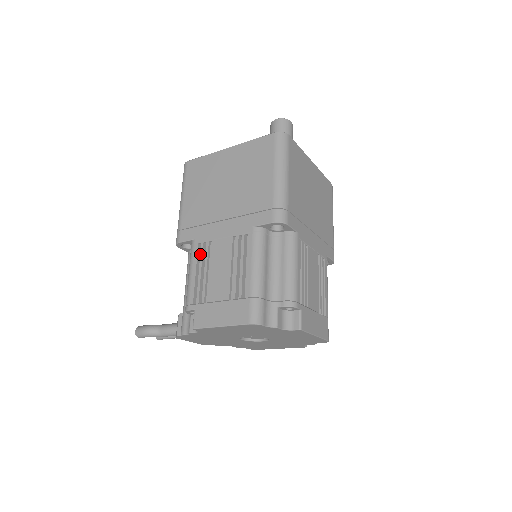
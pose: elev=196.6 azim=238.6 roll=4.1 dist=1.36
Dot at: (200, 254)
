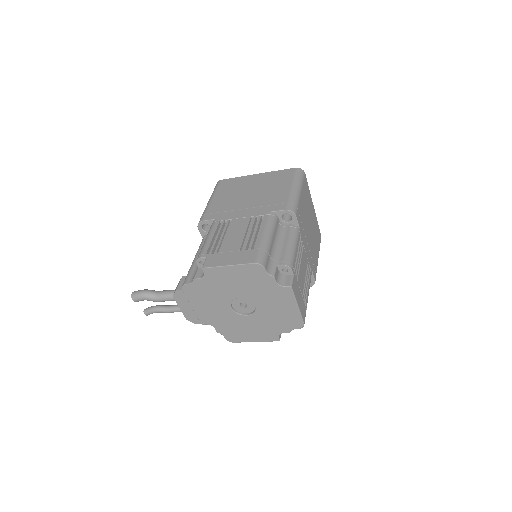
Dot at: (220, 226)
